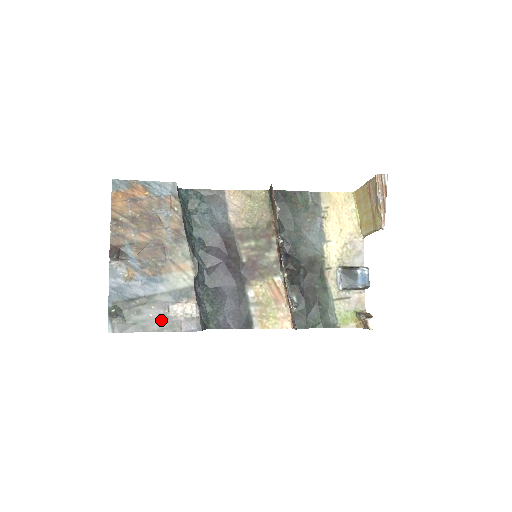
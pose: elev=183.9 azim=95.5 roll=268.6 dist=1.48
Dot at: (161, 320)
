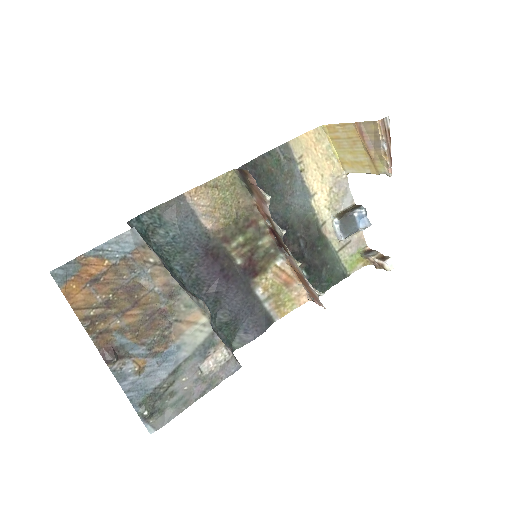
Dot at: (198, 385)
